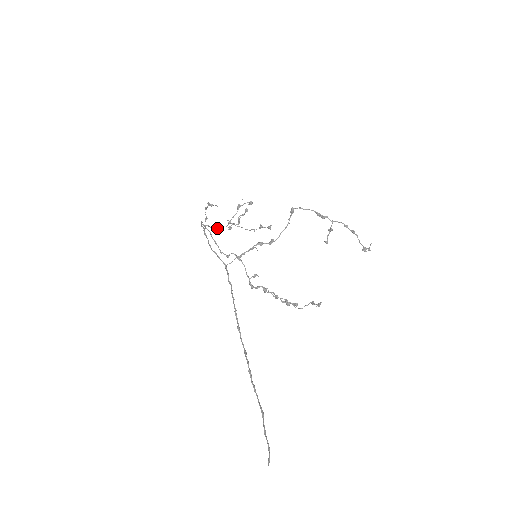
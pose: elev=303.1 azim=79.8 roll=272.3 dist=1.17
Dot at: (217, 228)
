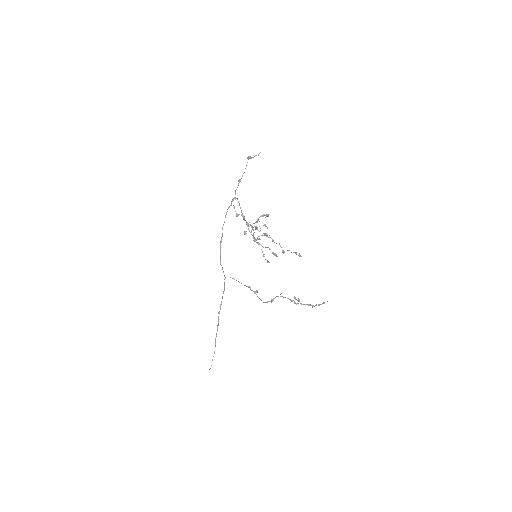
Dot at: occluded
